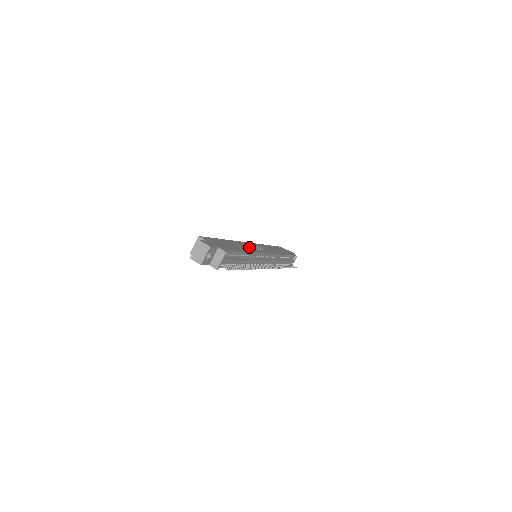
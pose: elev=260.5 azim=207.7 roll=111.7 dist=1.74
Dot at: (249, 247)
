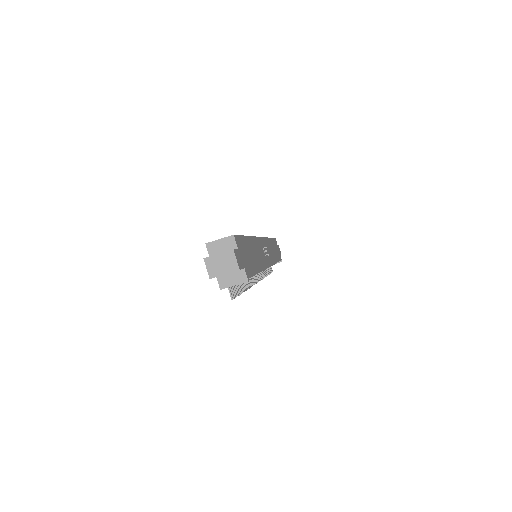
Dot at: (261, 252)
